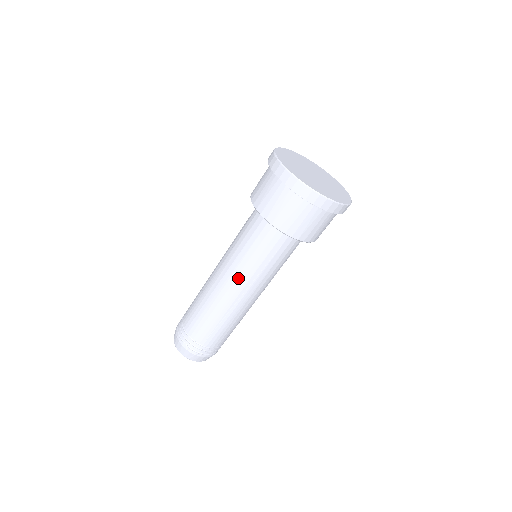
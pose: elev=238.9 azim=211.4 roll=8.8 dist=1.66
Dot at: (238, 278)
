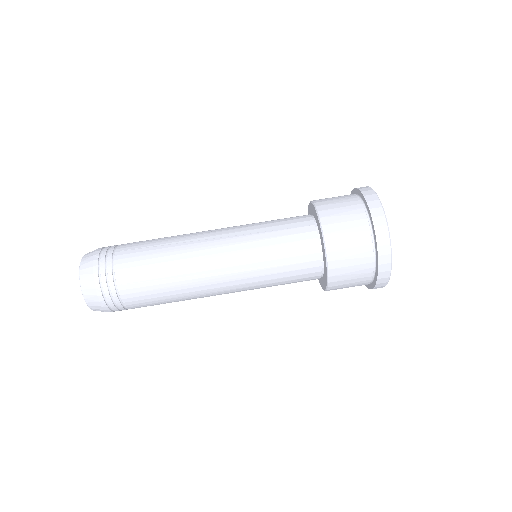
Dot at: (230, 228)
